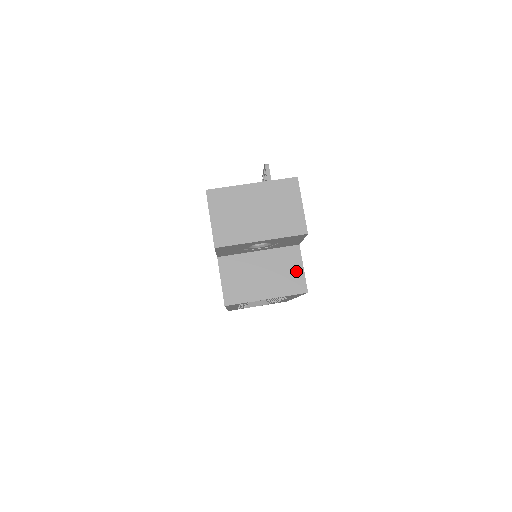
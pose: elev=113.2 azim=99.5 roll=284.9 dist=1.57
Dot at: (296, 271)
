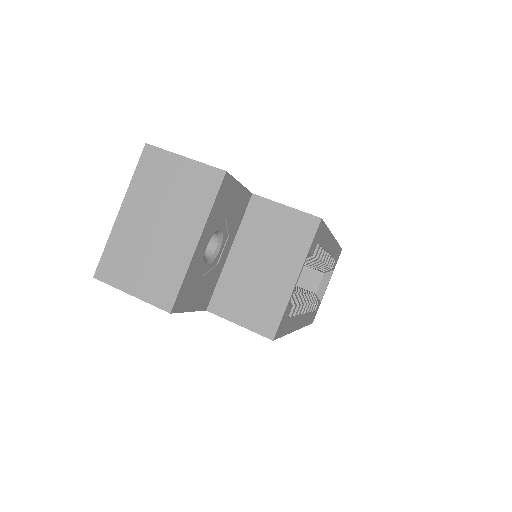
Dot at: (284, 218)
